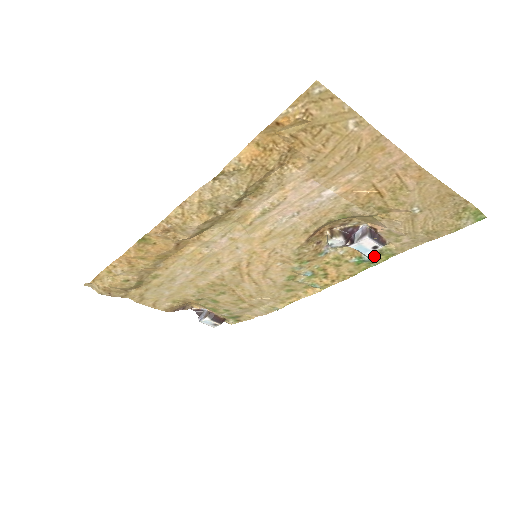
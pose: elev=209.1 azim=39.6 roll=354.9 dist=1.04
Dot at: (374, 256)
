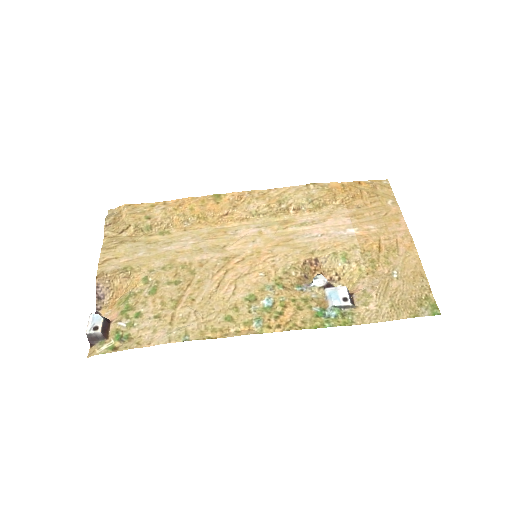
Dot at: (336, 313)
